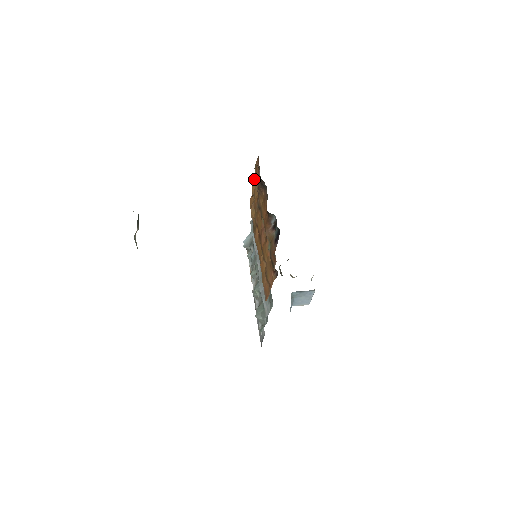
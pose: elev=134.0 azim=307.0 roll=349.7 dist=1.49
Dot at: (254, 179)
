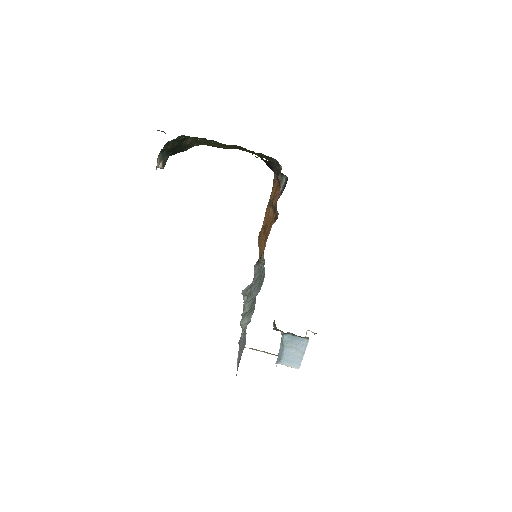
Dot at: occluded
